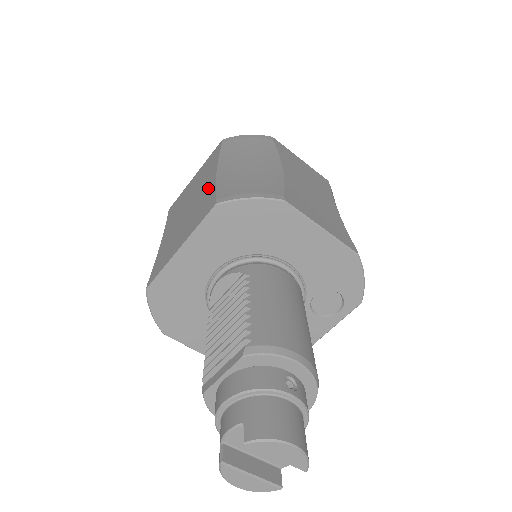
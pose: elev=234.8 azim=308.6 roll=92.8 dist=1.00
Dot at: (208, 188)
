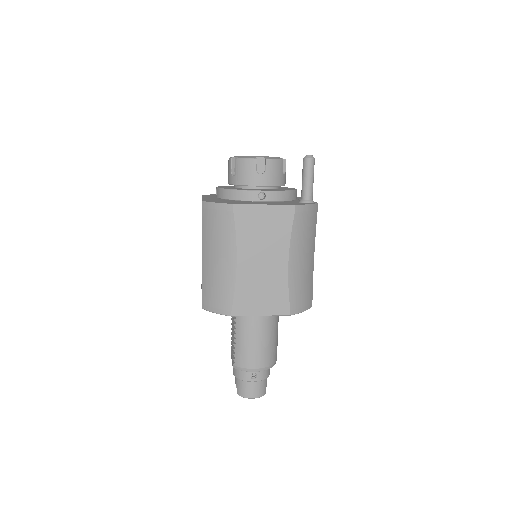
Dot at: occluded
